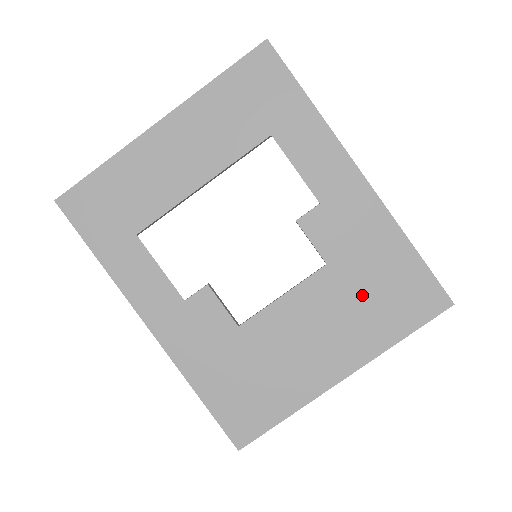
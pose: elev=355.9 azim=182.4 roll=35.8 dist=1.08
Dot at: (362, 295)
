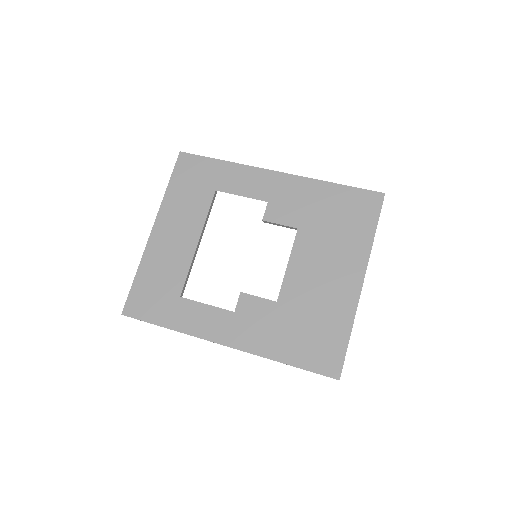
Dot at: (331, 229)
